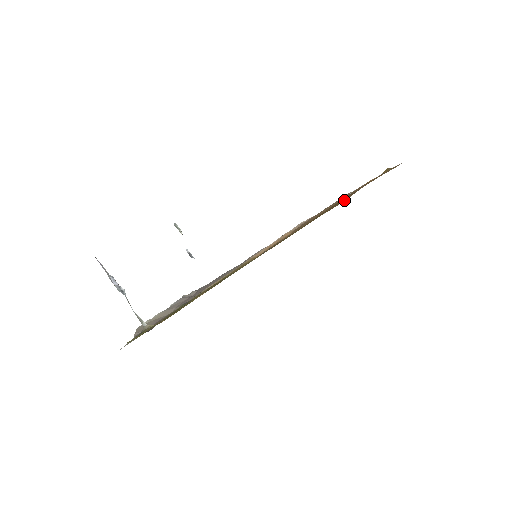
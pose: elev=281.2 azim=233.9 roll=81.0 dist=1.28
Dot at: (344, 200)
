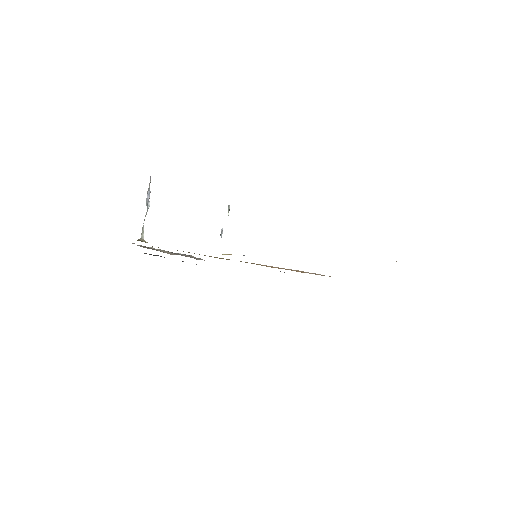
Dot at: occluded
